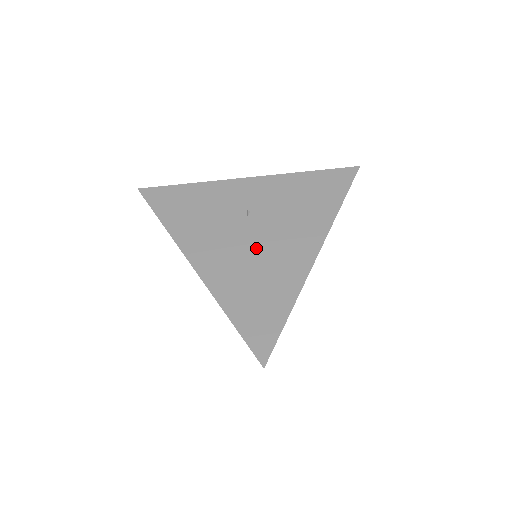
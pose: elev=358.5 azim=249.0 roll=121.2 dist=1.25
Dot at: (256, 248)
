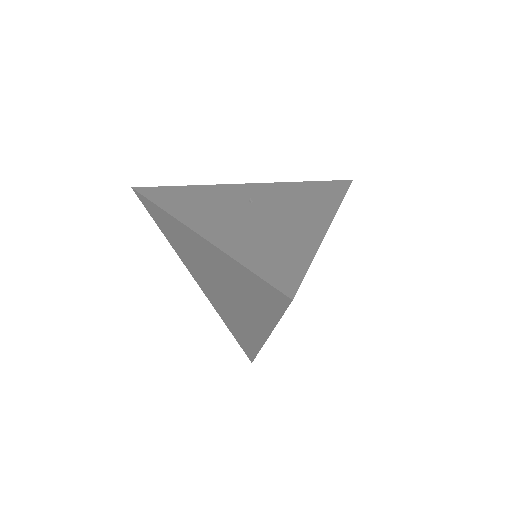
Dot at: (264, 221)
